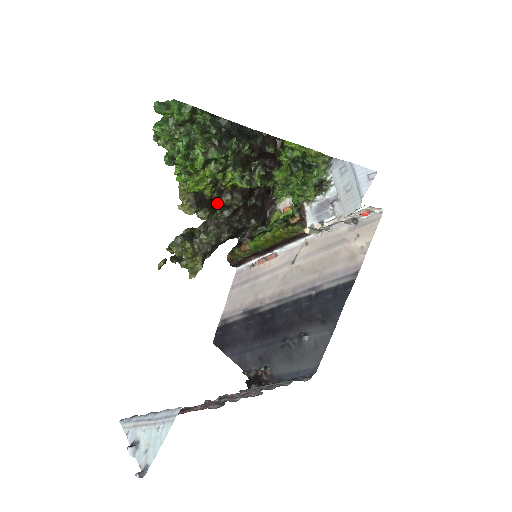
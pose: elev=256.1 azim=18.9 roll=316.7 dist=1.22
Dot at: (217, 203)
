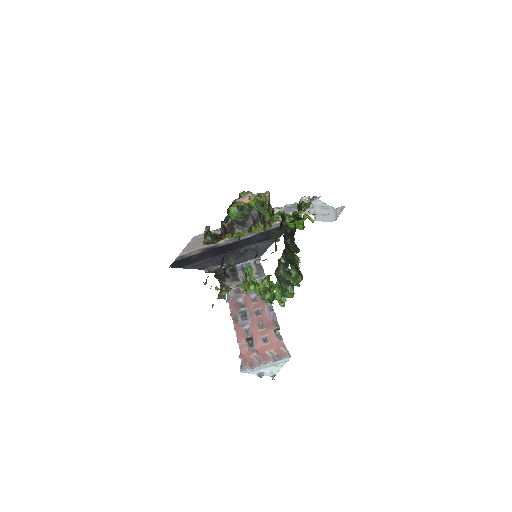
Dot at: occluded
